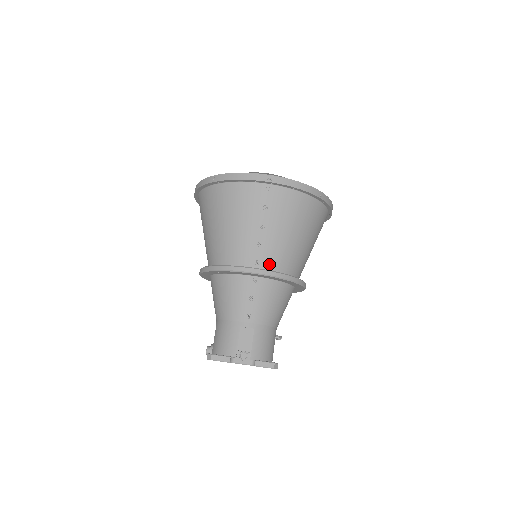
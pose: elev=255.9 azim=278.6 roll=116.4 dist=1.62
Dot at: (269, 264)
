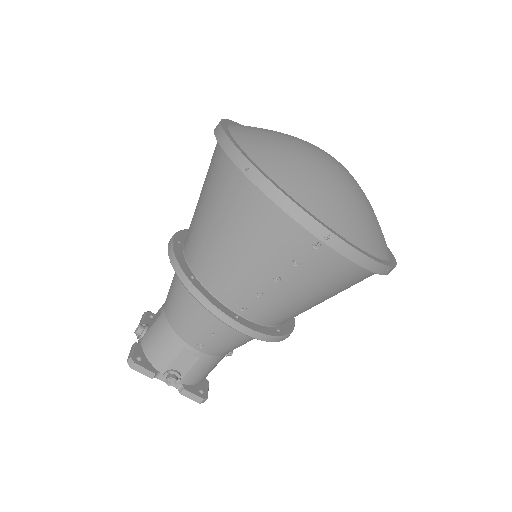
Dot at: (258, 316)
